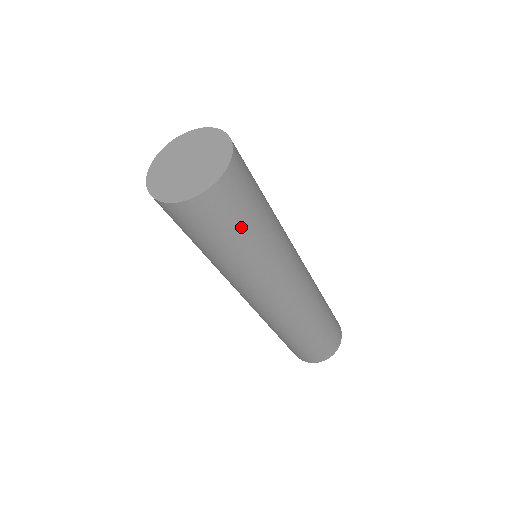
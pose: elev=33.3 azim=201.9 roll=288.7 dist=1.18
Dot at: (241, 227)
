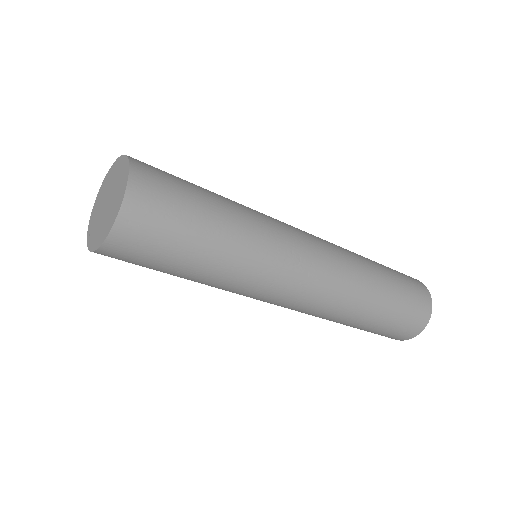
Dot at: (192, 222)
